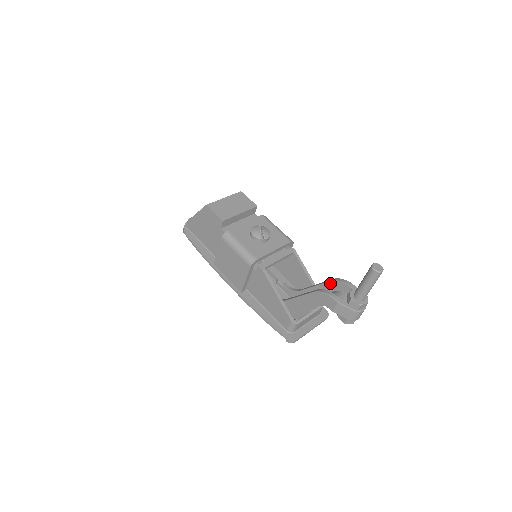
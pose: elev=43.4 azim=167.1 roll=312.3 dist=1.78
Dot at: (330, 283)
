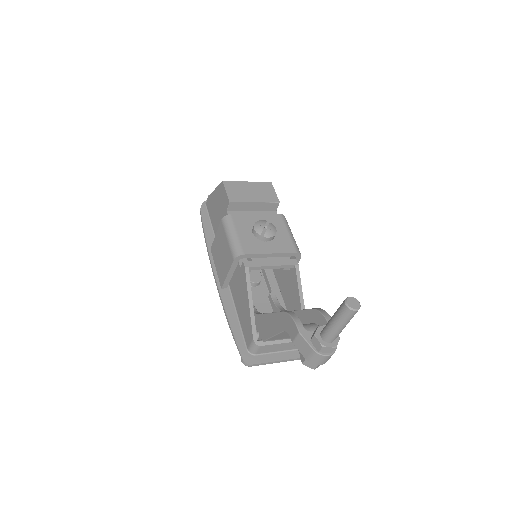
Dot at: (311, 311)
